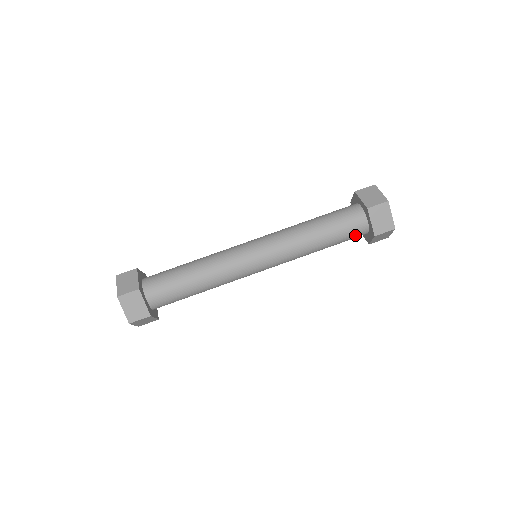
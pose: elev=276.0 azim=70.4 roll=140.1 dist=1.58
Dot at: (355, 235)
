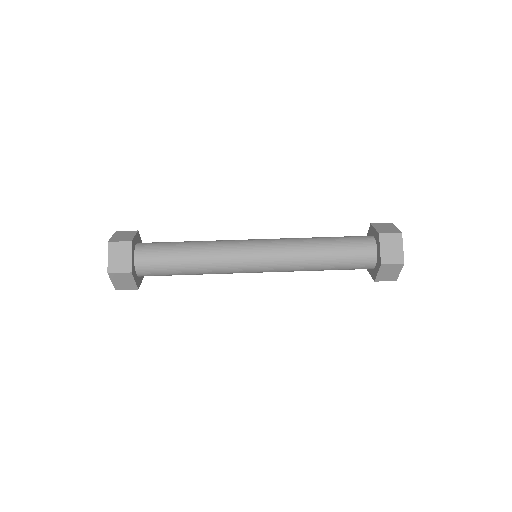
Dot at: (361, 246)
